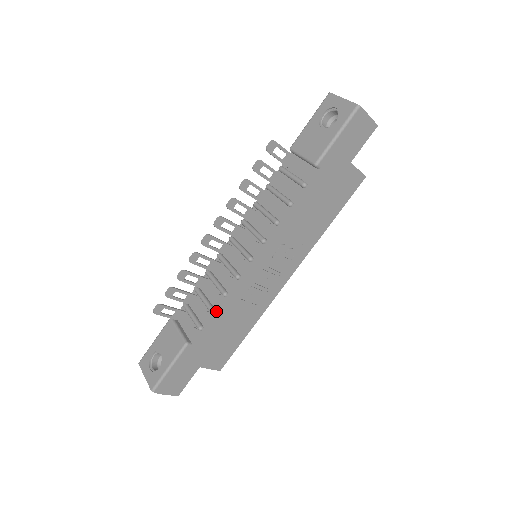
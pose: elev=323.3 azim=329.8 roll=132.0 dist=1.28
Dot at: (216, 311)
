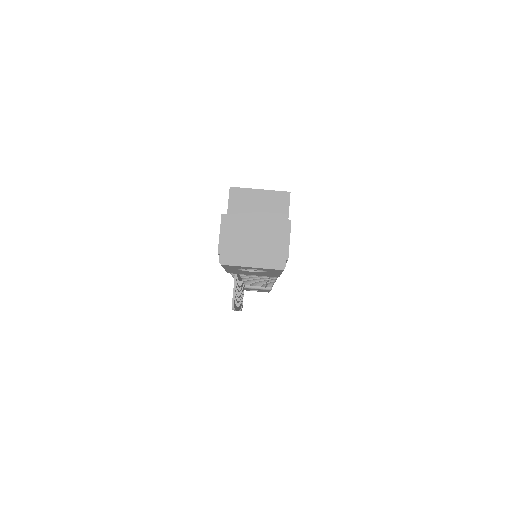
Dot at: occluded
